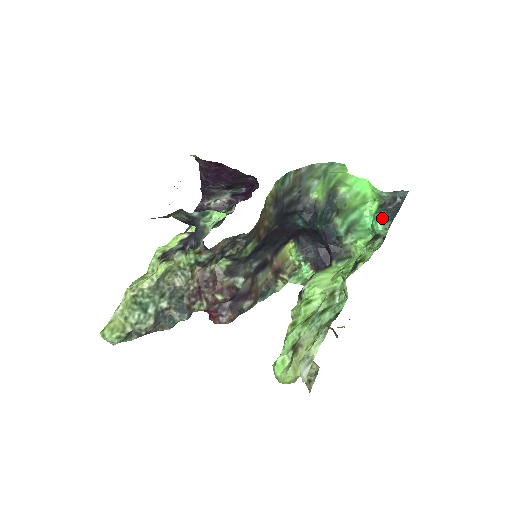
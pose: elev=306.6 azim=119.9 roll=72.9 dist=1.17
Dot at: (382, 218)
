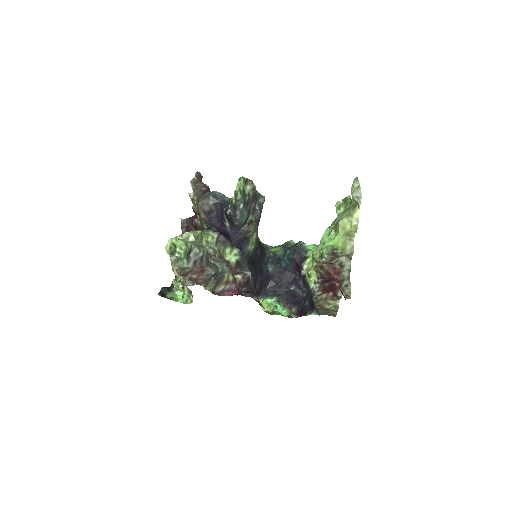
Dot at: occluded
